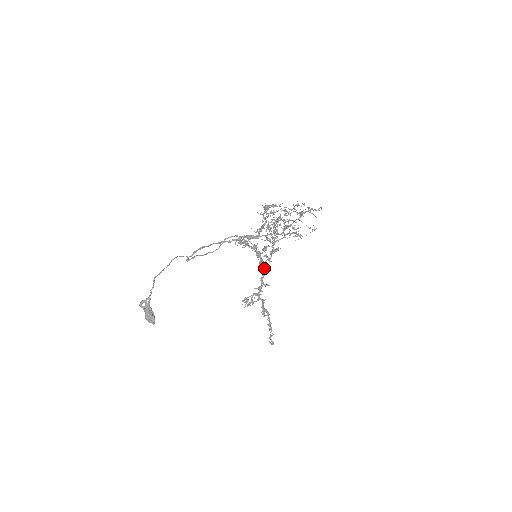
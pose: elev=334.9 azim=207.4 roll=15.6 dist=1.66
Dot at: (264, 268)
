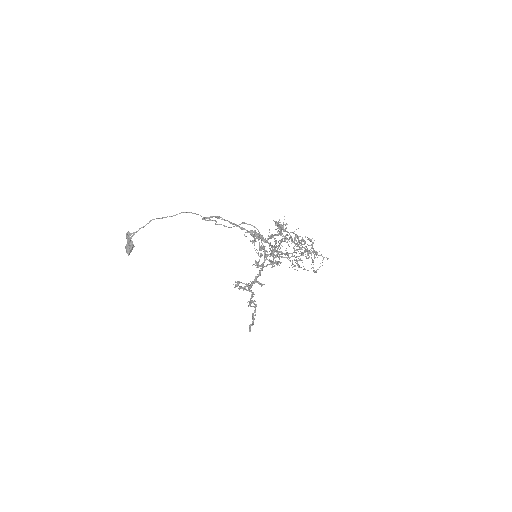
Dot at: (262, 270)
